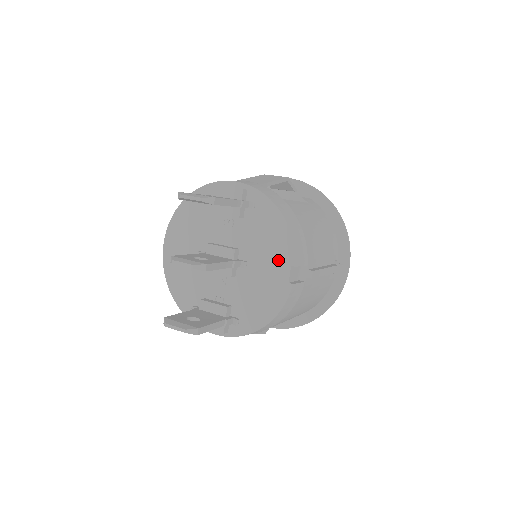
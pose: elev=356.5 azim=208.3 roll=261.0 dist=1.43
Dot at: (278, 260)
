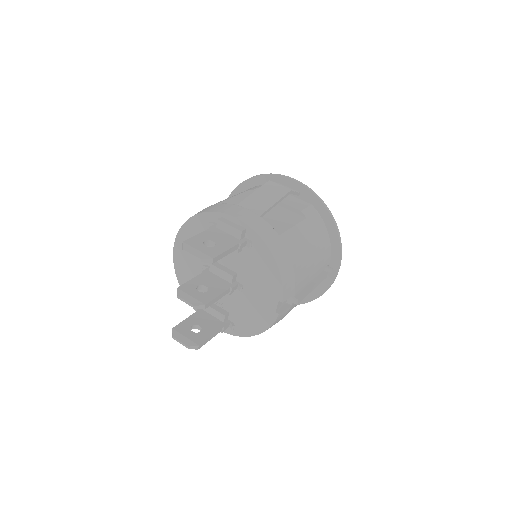
Dot at: (268, 293)
